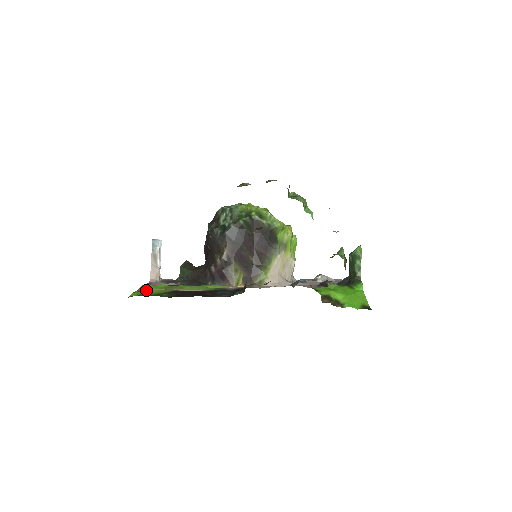
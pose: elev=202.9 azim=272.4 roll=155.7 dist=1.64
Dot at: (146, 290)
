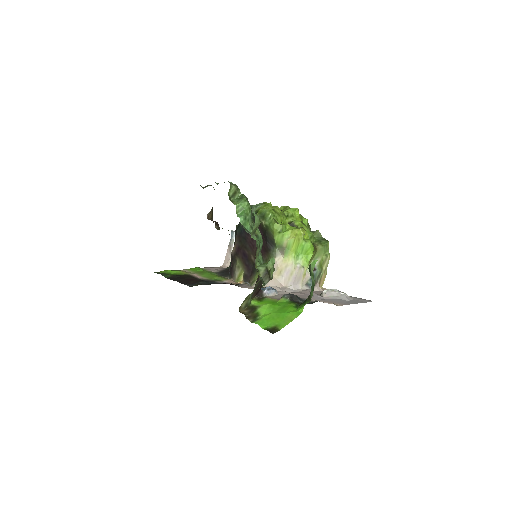
Dot at: (176, 270)
